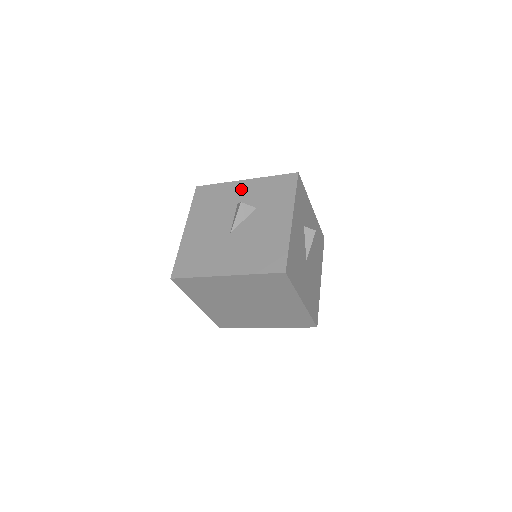
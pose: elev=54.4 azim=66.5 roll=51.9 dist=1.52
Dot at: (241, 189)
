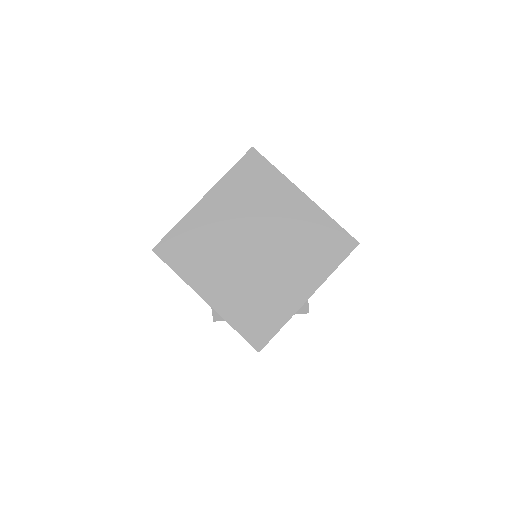
Dot at: occluded
